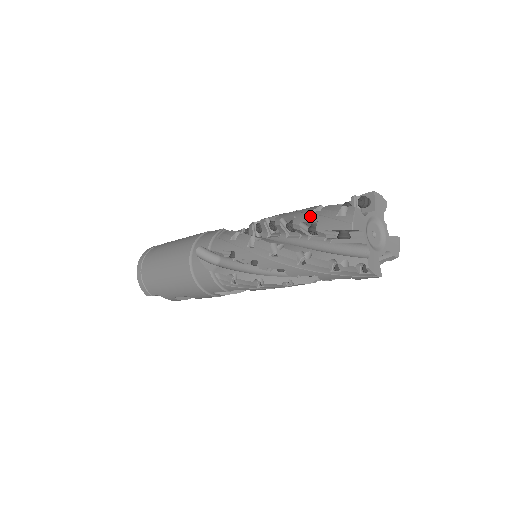
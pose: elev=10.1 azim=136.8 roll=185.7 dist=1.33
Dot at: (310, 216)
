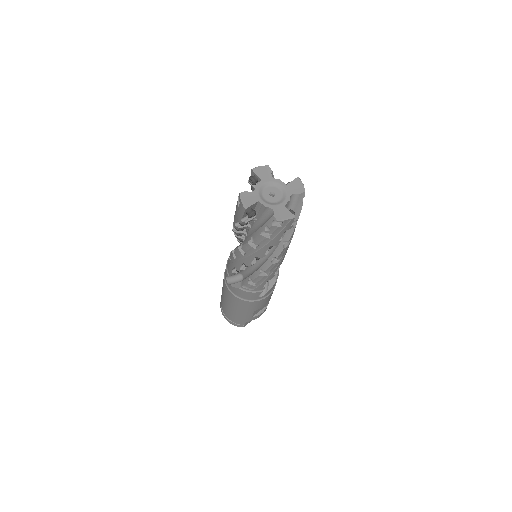
Dot at: (234, 216)
